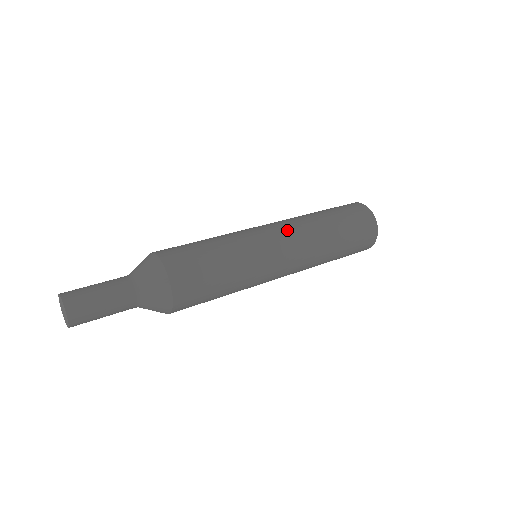
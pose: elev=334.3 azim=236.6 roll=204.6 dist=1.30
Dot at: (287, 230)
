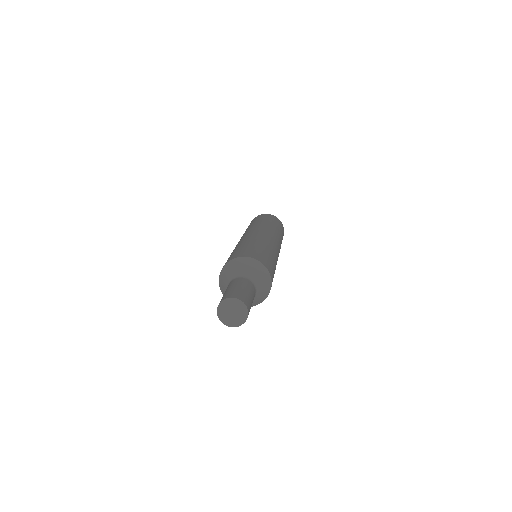
Dot at: (248, 232)
